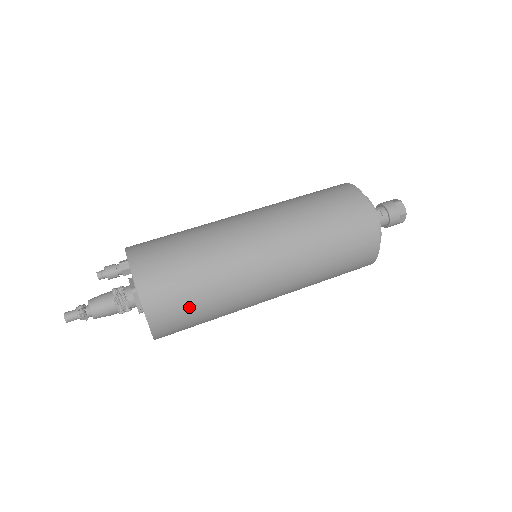
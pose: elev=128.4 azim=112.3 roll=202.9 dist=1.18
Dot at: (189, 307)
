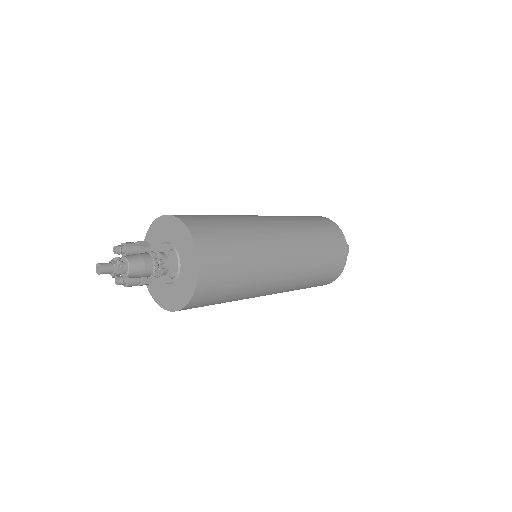
Dot at: (230, 265)
